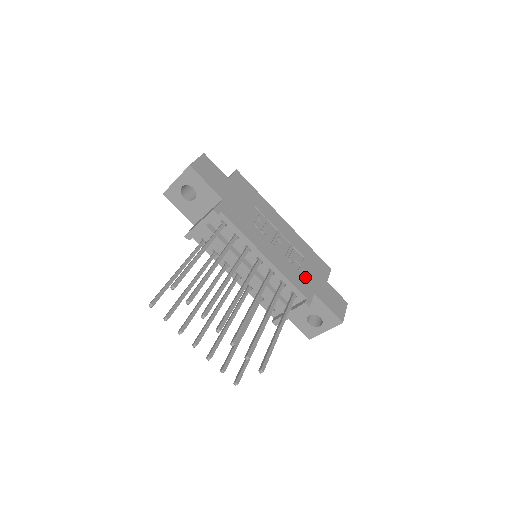
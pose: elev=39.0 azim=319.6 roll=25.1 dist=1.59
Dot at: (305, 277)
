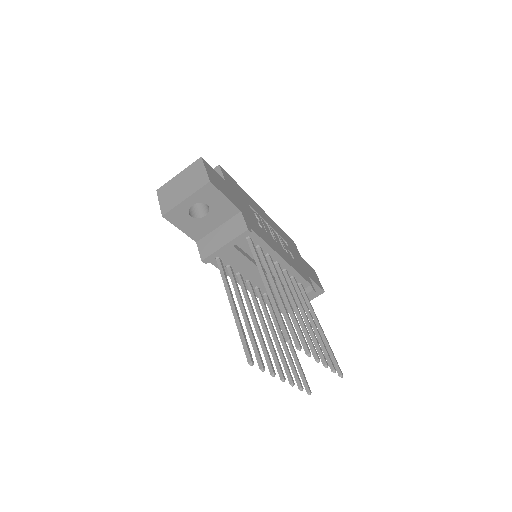
Dot at: (298, 263)
